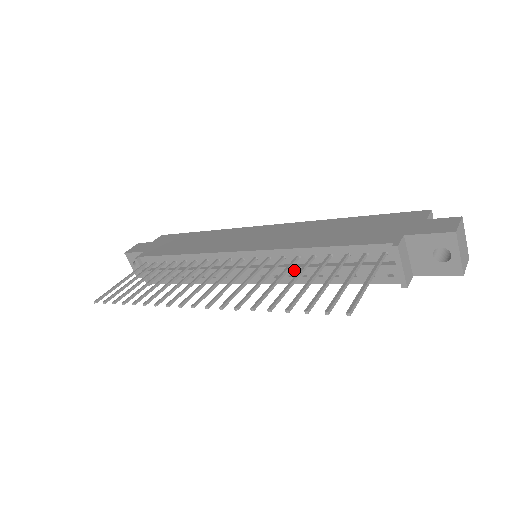
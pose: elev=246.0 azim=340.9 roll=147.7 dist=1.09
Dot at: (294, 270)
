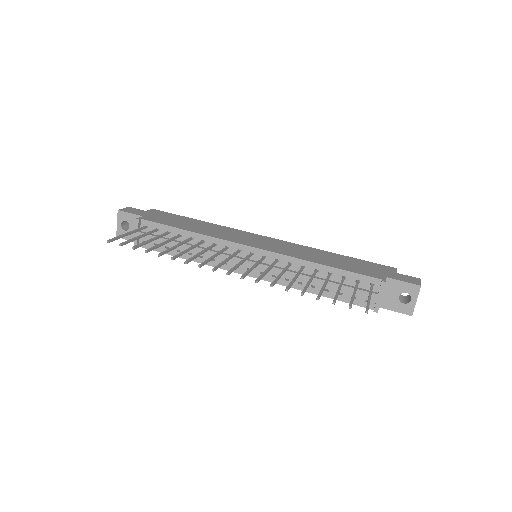
Dot at: occluded
